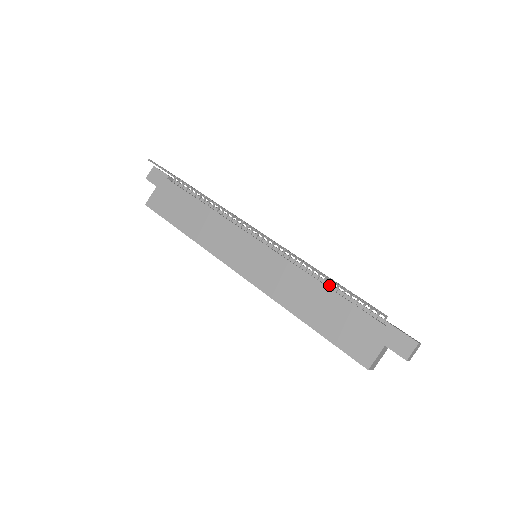
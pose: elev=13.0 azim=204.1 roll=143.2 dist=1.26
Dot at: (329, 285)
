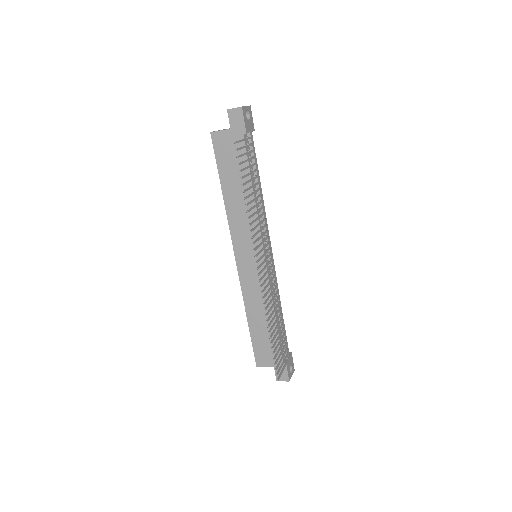
Dot at: occluded
